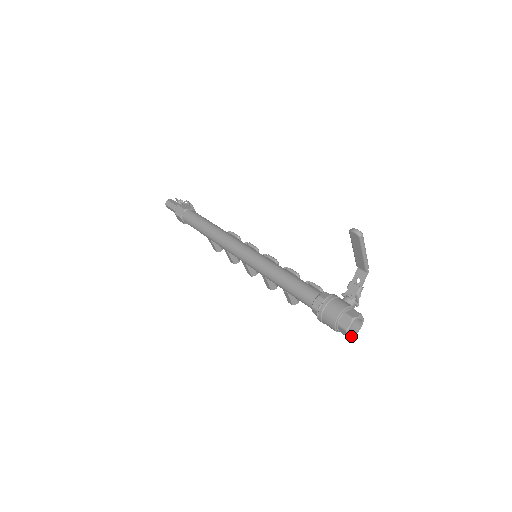
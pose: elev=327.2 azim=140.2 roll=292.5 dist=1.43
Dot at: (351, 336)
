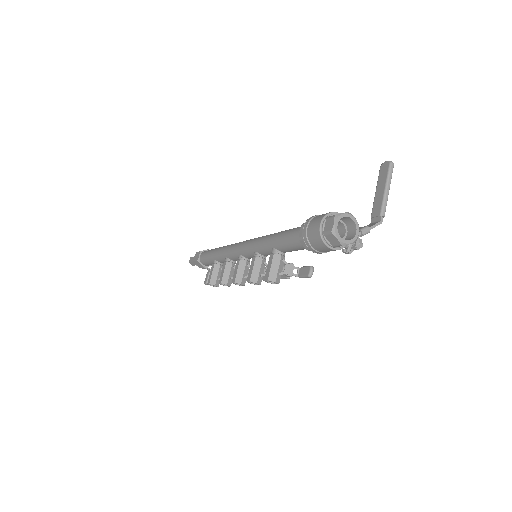
Dot at: (336, 234)
